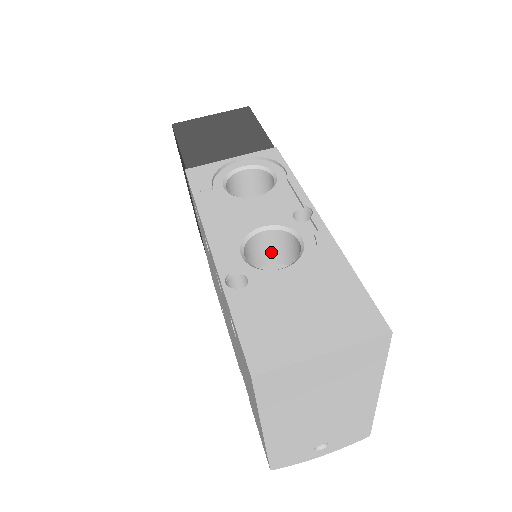
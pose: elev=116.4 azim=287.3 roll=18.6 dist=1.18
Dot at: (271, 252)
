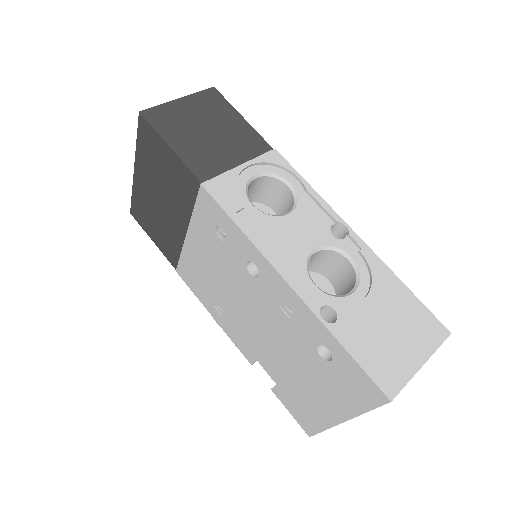
Dot at: occluded
